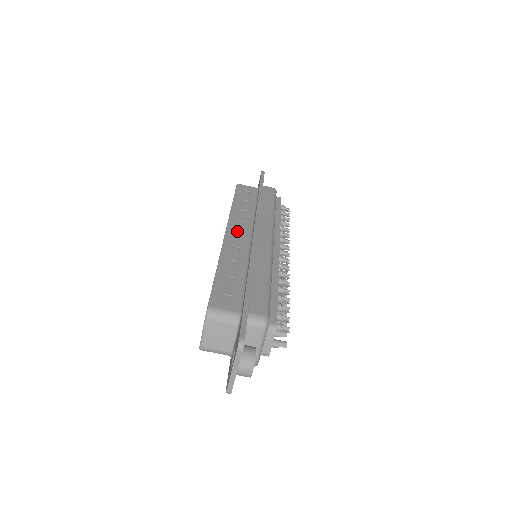
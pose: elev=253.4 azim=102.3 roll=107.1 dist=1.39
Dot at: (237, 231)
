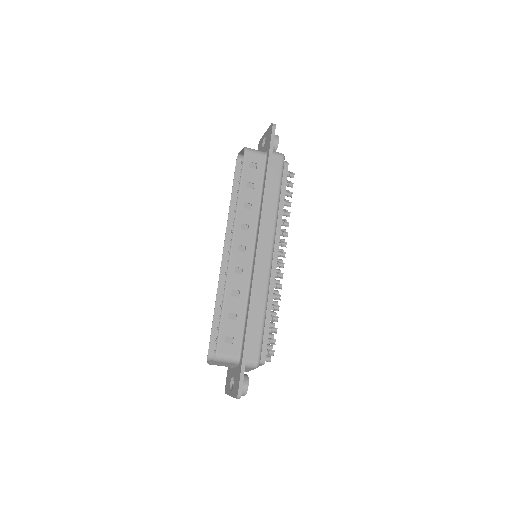
Dot at: (241, 244)
